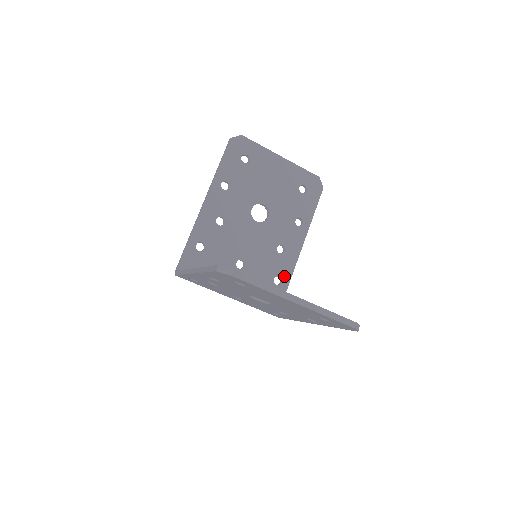
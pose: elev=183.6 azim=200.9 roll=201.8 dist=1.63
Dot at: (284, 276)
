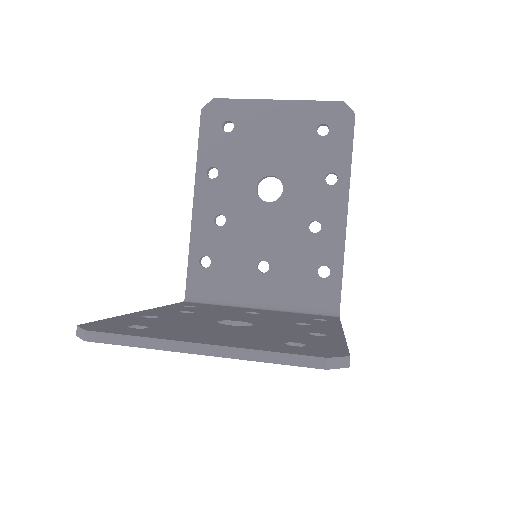
Dot at: (332, 262)
